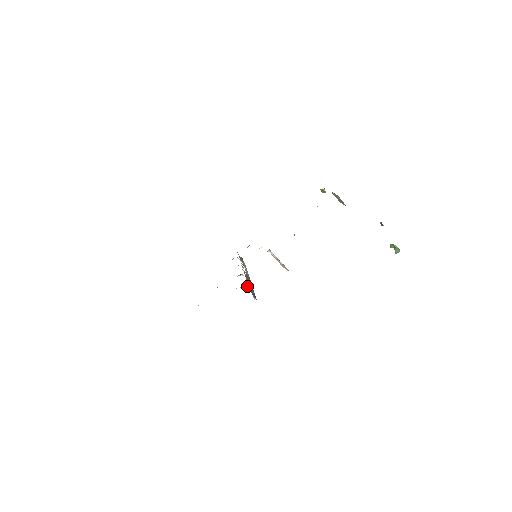
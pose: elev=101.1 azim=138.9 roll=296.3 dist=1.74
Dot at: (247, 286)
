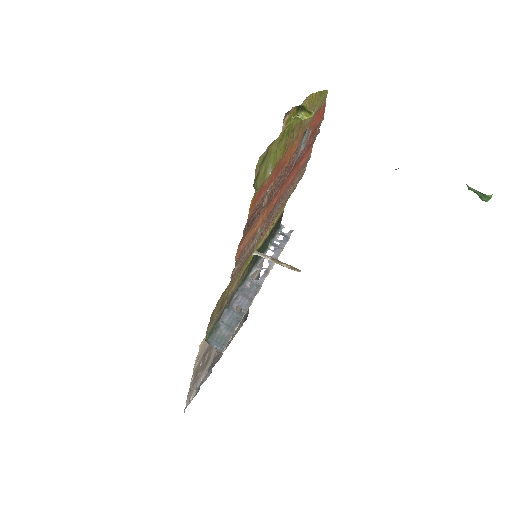
Dot at: (219, 325)
